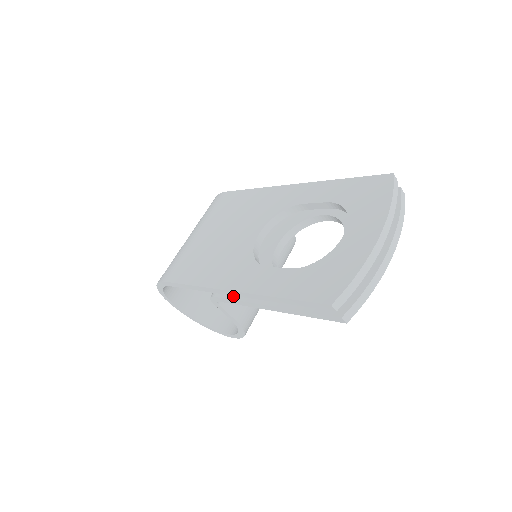
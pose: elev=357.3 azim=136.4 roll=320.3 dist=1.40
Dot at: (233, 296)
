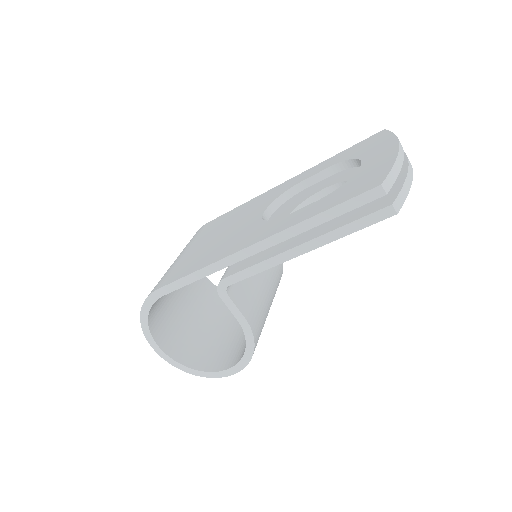
Dot at: (250, 264)
